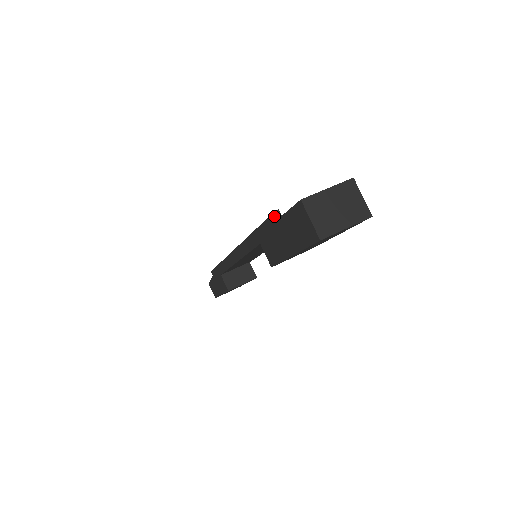
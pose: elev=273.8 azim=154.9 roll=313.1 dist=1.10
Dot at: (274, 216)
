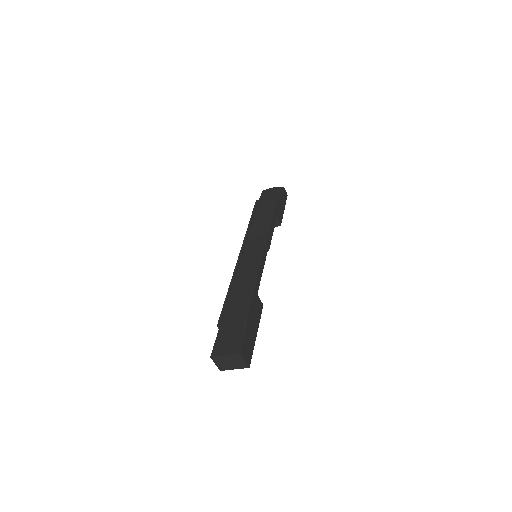
Dot at: (218, 324)
